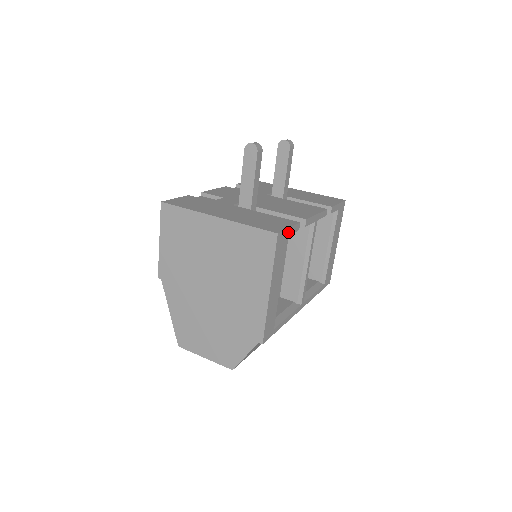
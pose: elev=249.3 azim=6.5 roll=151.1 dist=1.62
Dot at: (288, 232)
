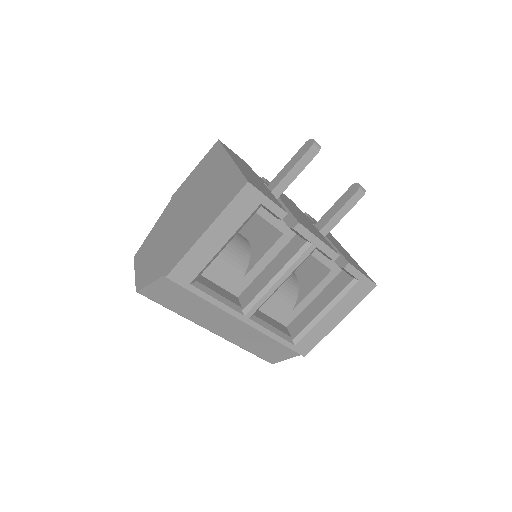
Dot at: (264, 201)
